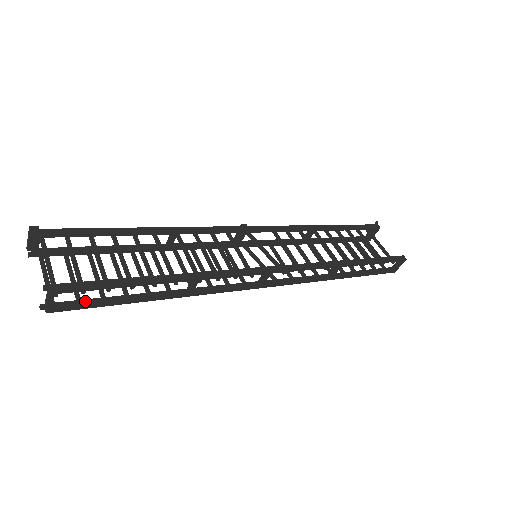
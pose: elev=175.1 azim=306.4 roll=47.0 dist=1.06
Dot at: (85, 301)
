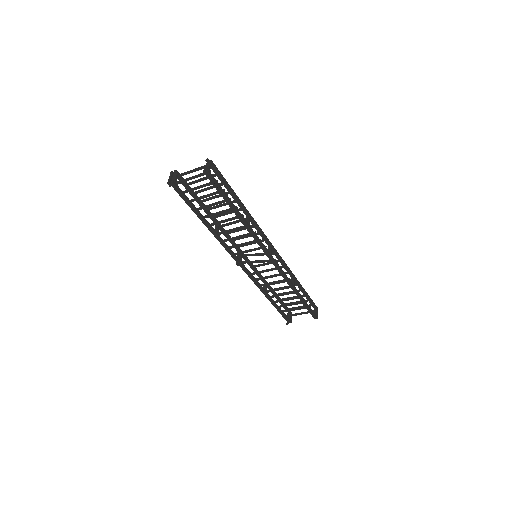
Dot at: (216, 185)
